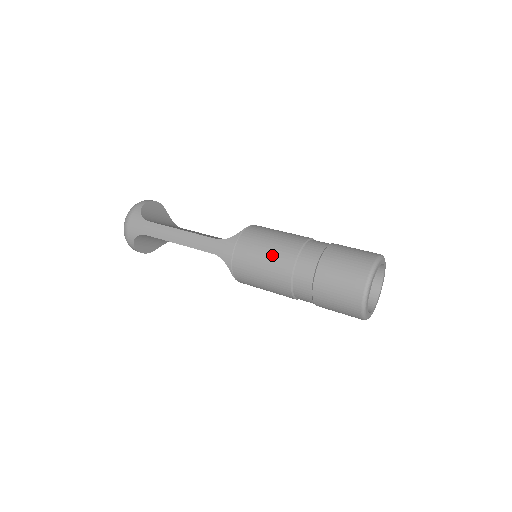
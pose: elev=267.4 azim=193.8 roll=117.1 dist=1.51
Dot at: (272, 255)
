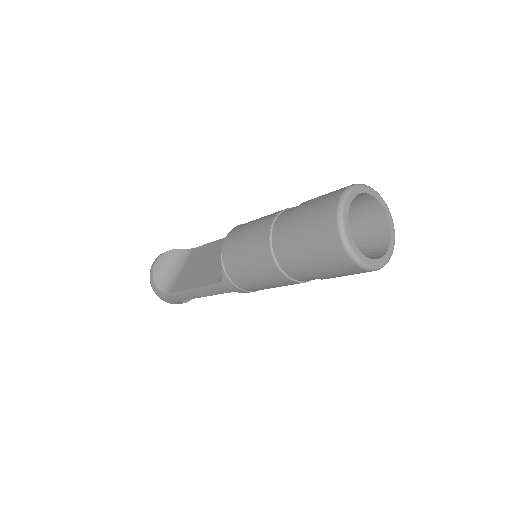
Dot at: (261, 275)
